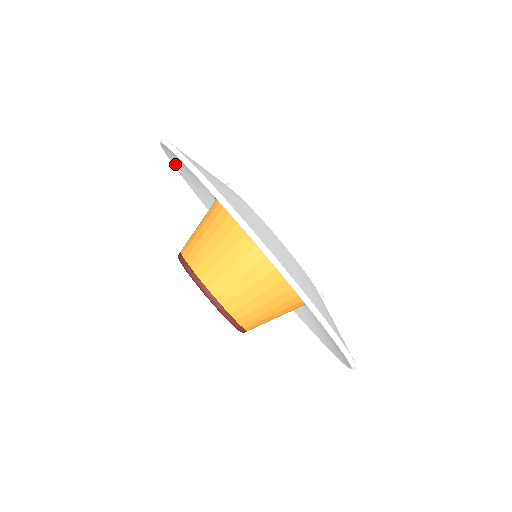
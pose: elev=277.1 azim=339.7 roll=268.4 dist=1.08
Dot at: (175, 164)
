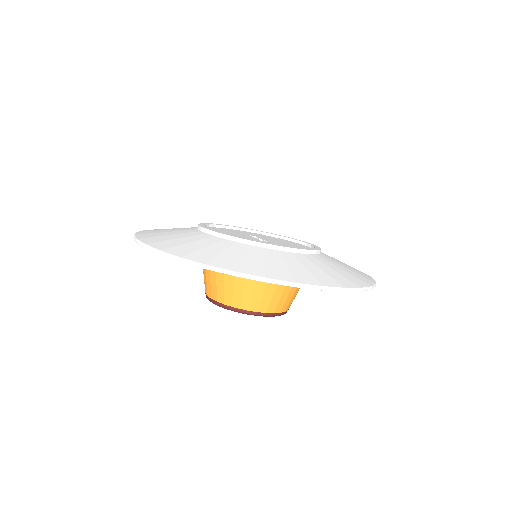
Dot at: occluded
